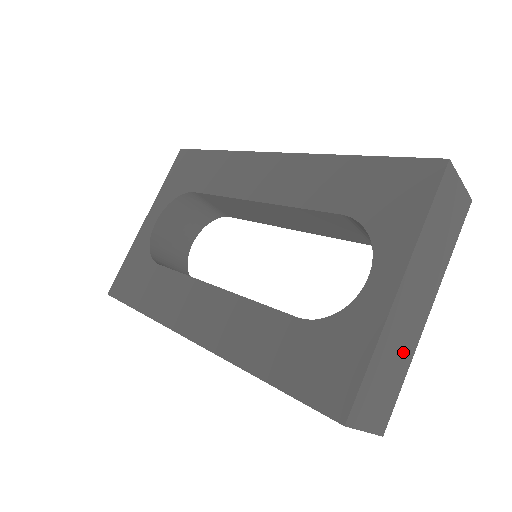
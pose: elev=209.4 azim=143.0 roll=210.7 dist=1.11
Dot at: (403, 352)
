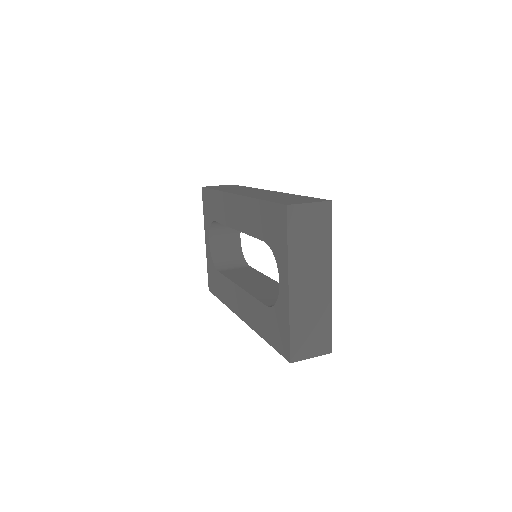
Dot at: (319, 311)
